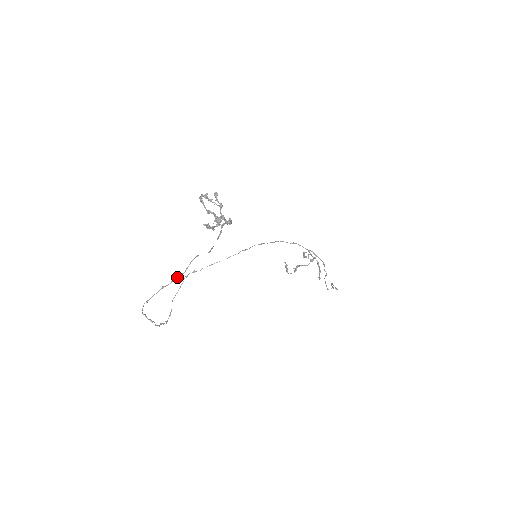
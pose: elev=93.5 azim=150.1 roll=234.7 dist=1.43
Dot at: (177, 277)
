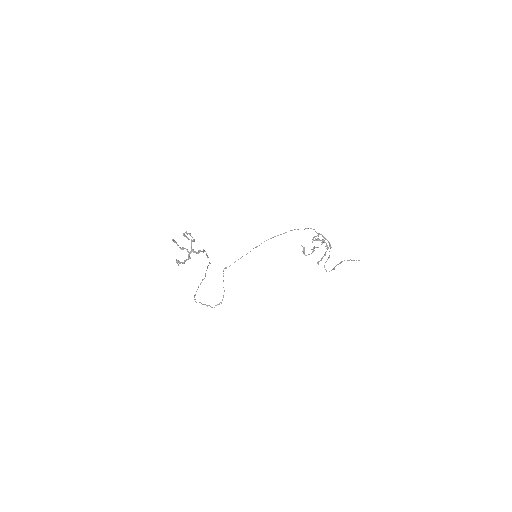
Dot at: (202, 280)
